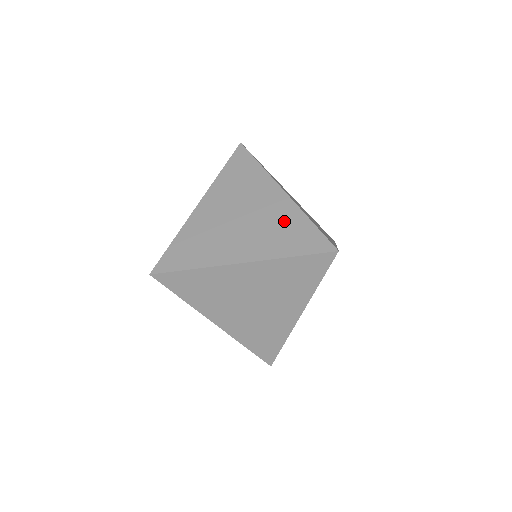
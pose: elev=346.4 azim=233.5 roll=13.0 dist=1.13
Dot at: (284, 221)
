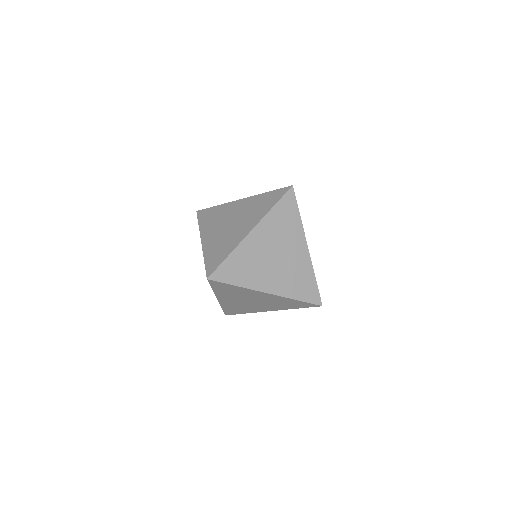
Dot at: (254, 204)
